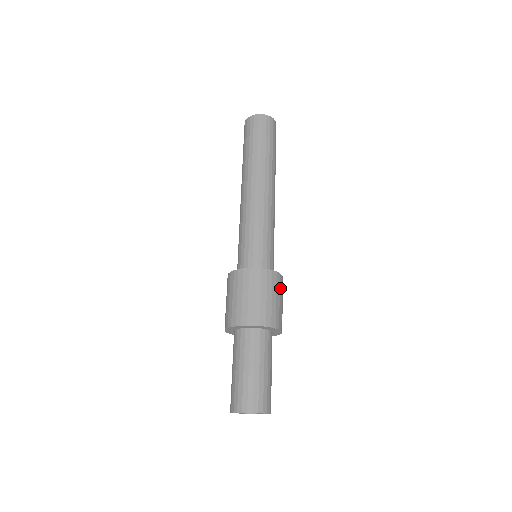
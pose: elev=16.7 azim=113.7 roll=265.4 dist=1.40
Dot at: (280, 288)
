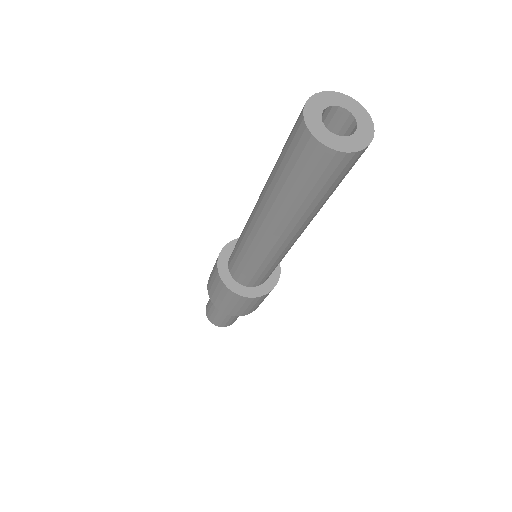
Dot at: occluded
